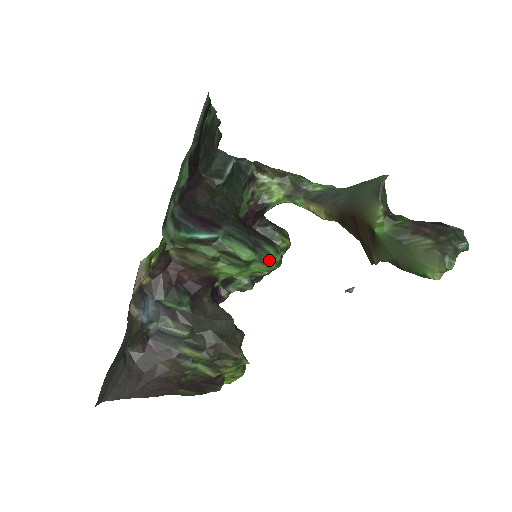
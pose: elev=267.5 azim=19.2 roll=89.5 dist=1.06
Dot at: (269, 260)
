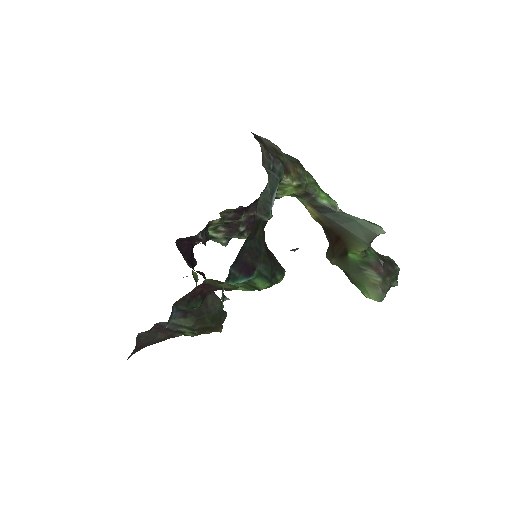
Dot at: (275, 283)
